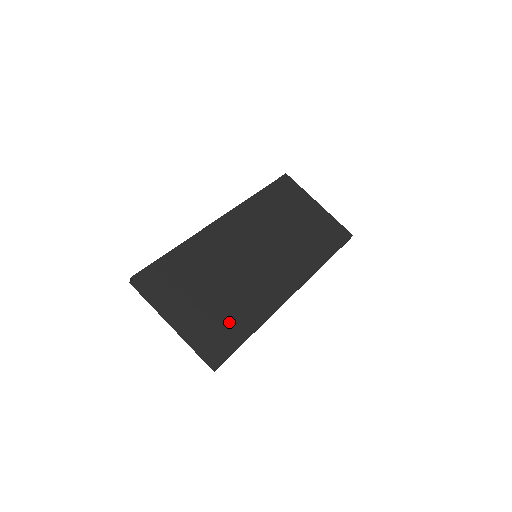
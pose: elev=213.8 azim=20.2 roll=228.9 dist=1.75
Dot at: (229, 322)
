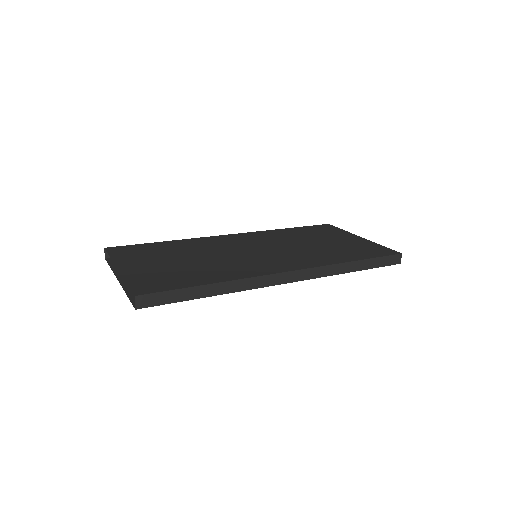
Dot at: (181, 276)
